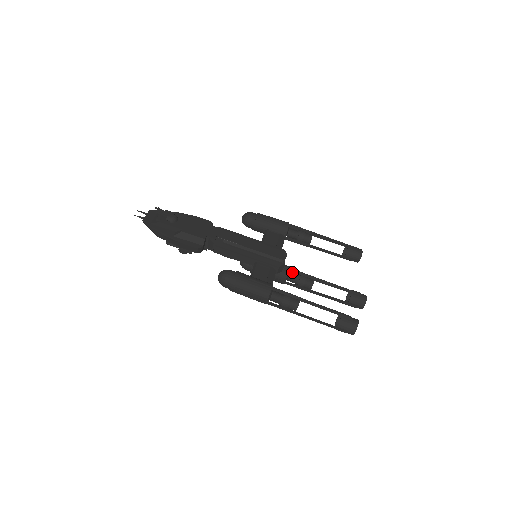
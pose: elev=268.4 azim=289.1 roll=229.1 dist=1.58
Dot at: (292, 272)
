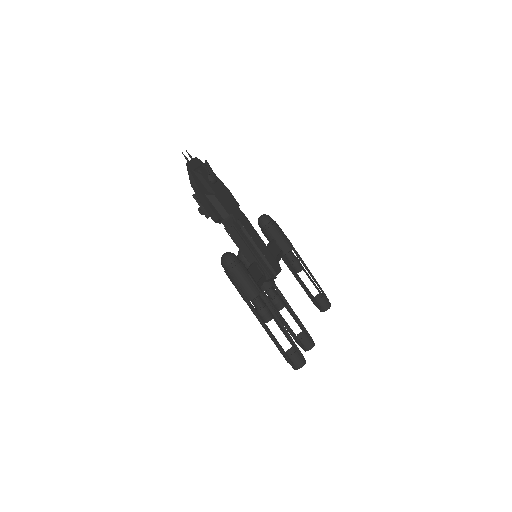
Dot at: occluded
